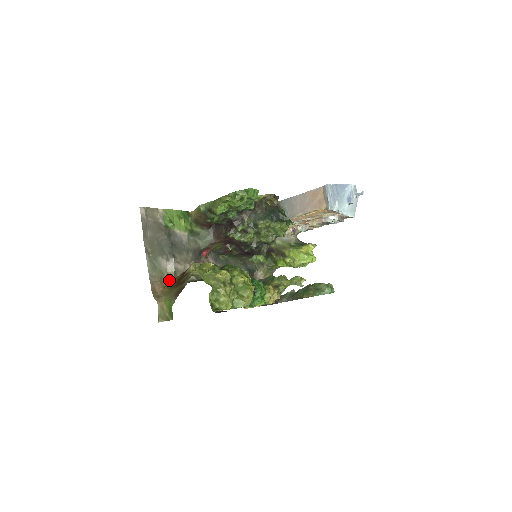
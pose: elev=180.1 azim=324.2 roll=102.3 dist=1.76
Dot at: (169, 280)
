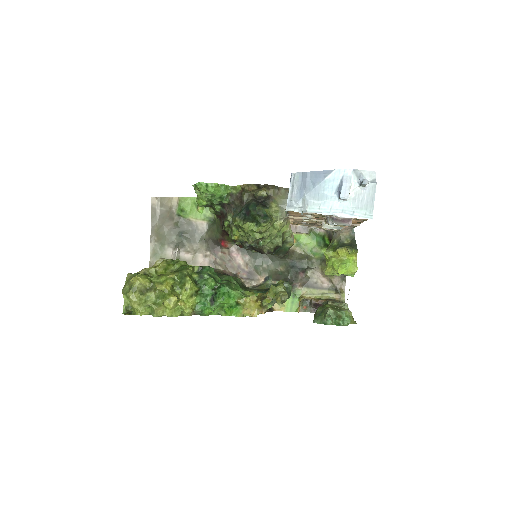
Dot at: occluded
